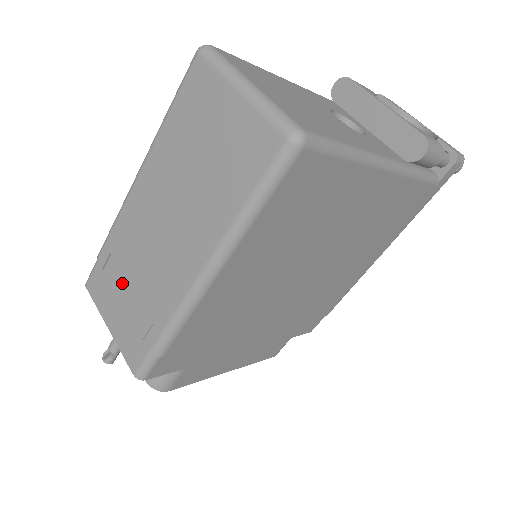
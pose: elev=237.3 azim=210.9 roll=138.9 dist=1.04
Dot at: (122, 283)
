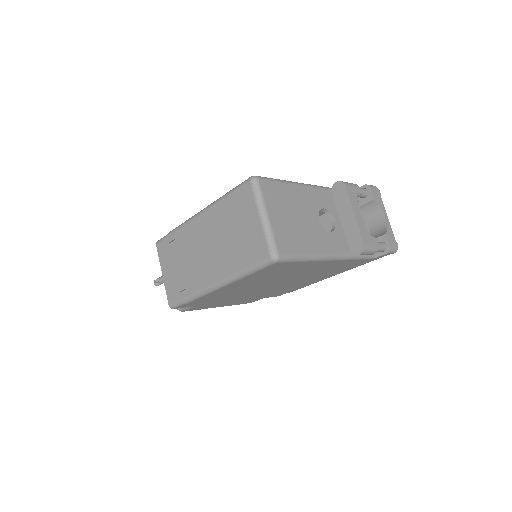
Dot at: (176, 258)
